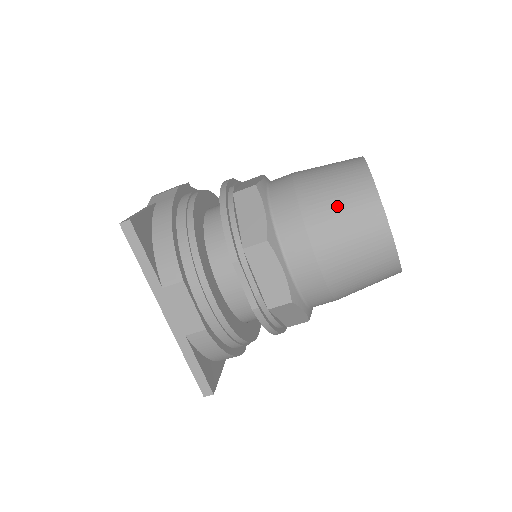
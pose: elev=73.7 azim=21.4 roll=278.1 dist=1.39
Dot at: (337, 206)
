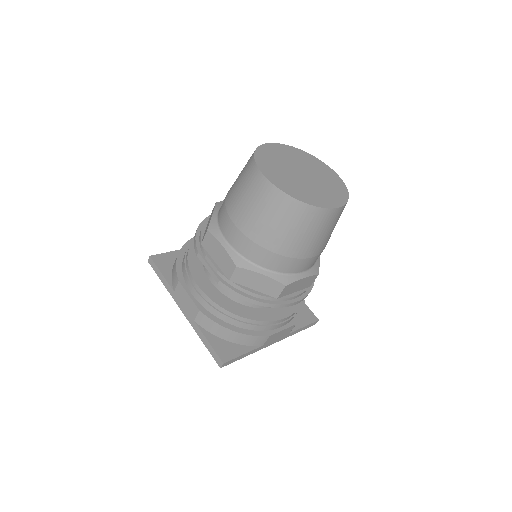
Dot at: (238, 183)
